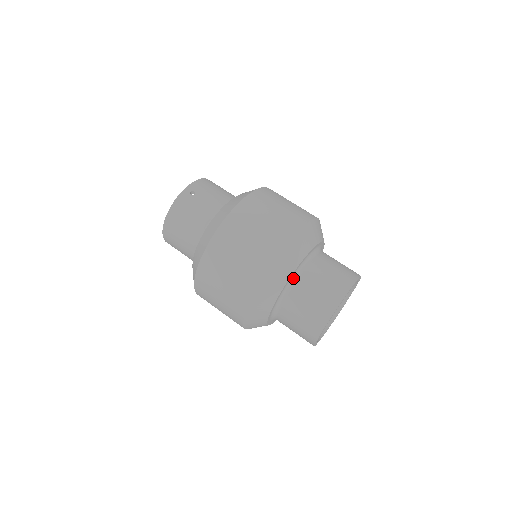
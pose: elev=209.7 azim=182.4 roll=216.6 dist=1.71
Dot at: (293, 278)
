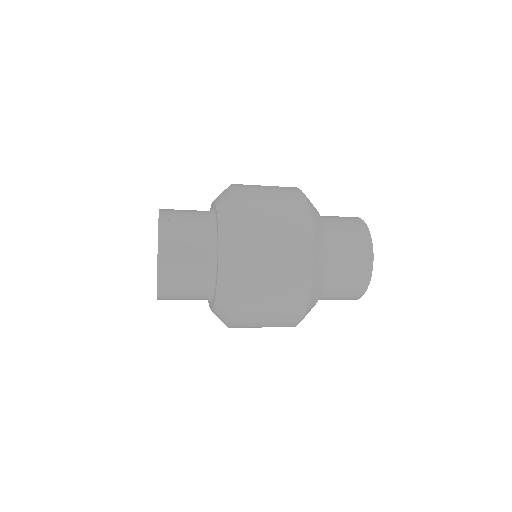
Dot at: occluded
